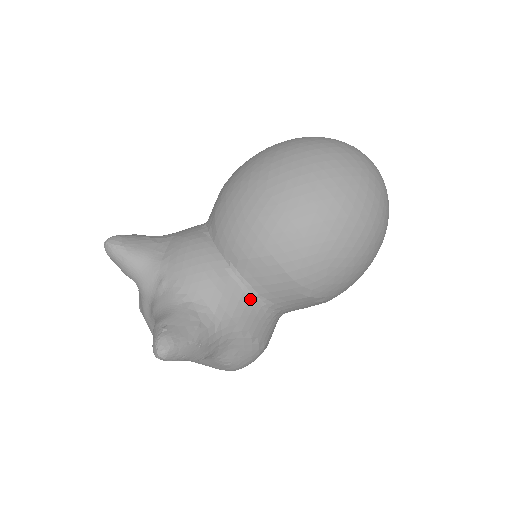
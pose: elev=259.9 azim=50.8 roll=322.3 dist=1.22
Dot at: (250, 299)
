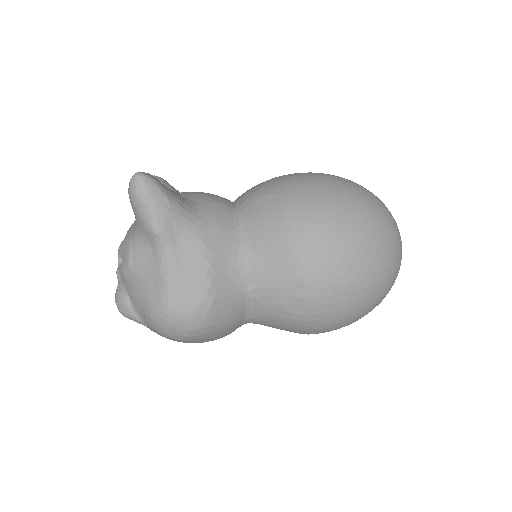
Dot at: (235, 231)
